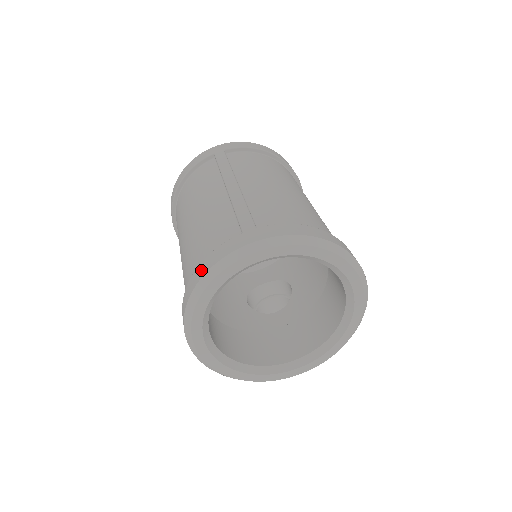
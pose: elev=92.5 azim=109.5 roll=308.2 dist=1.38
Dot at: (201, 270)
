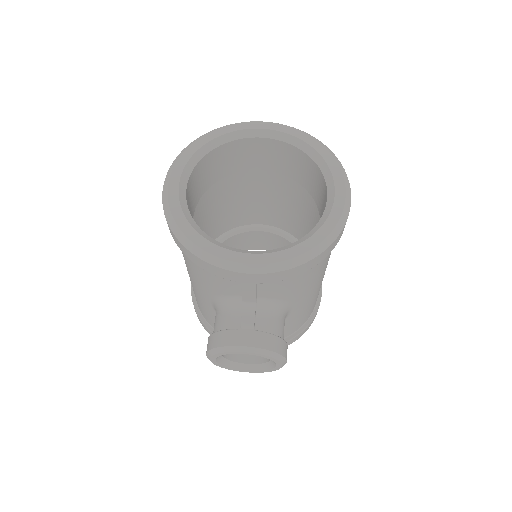
Dot at: occluded
